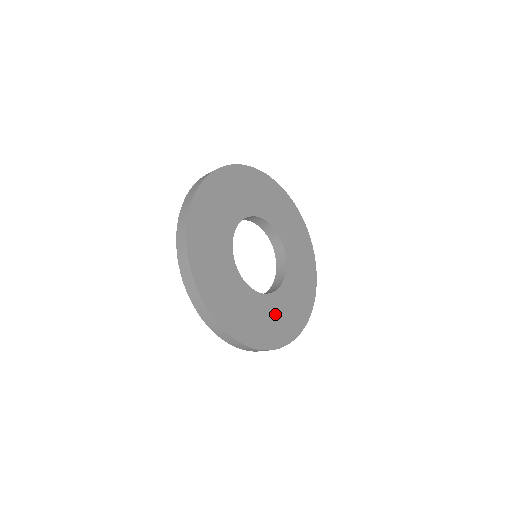
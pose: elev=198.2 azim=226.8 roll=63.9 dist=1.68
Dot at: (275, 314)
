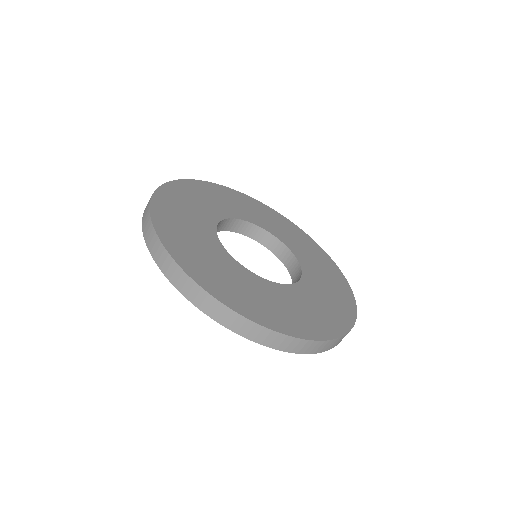
Dot at: (320, 298)
